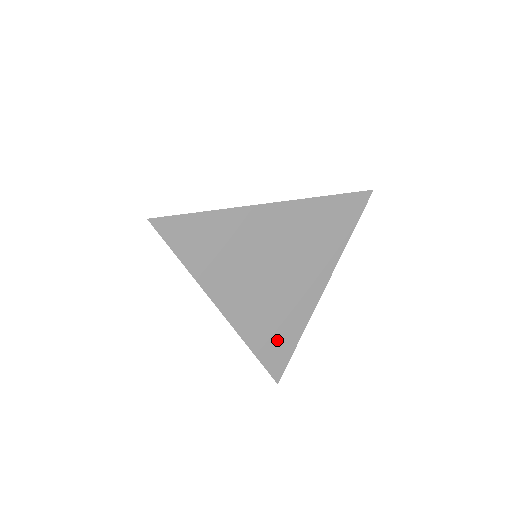
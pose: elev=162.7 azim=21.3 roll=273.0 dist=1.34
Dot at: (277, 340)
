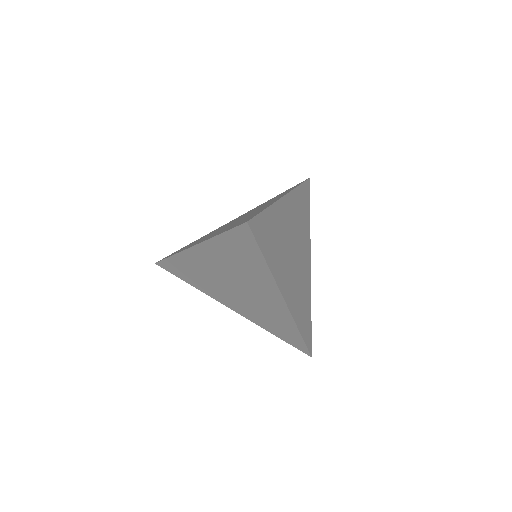
Dot at: (283, 330)
